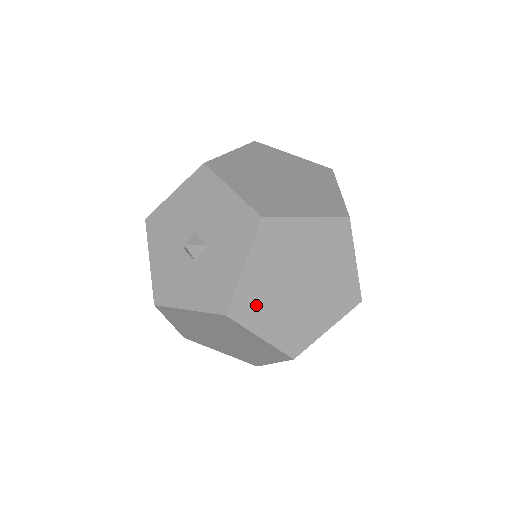
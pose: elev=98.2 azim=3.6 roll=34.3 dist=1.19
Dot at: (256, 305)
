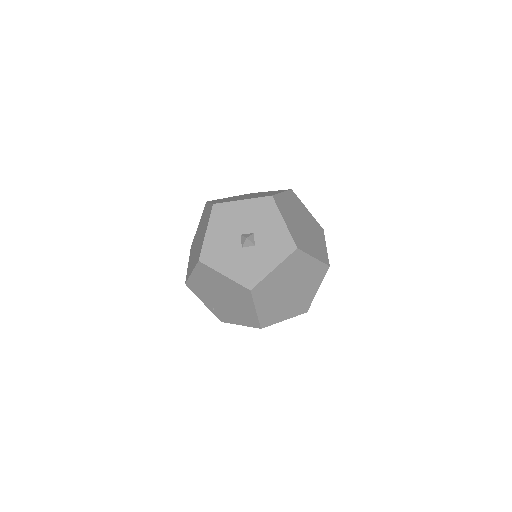
Dot at: (301, 240)
